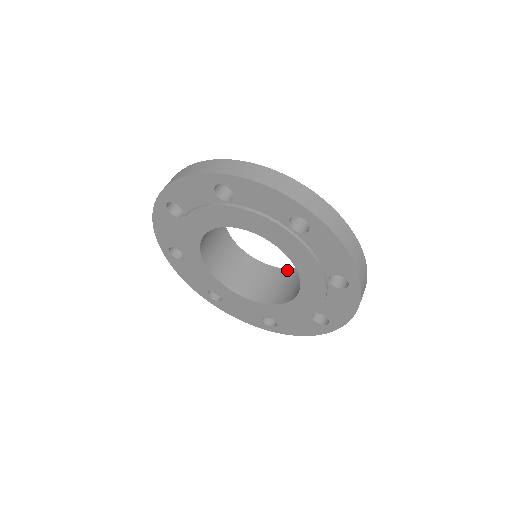
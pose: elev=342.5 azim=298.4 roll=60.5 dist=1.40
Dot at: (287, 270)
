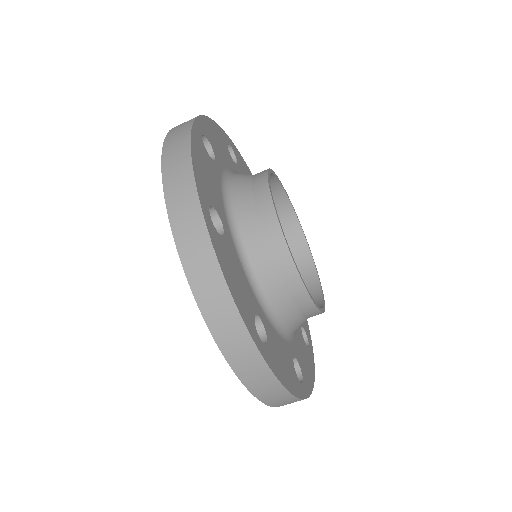
Dot at: (312, 266)
